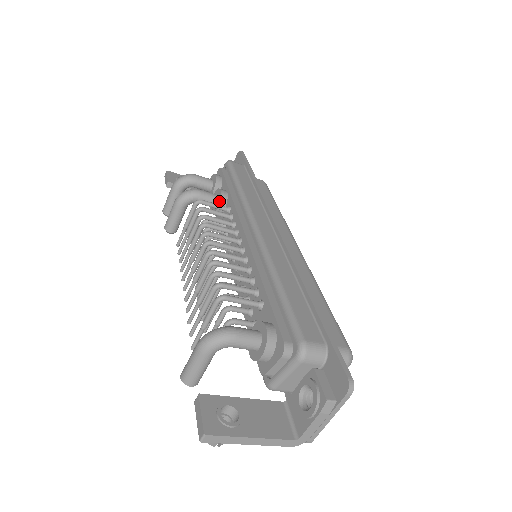
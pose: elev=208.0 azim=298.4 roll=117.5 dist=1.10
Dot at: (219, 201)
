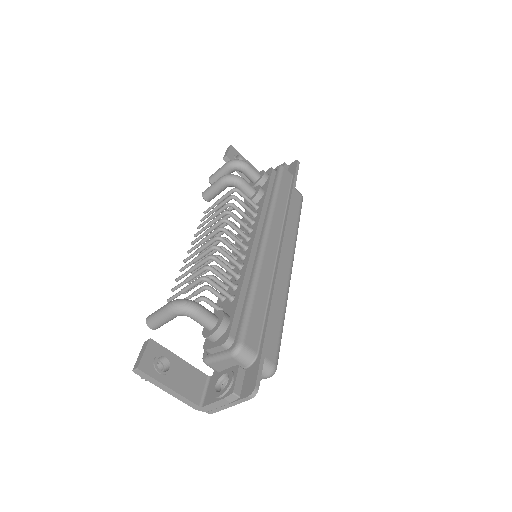
Dot at: (254, 196)
